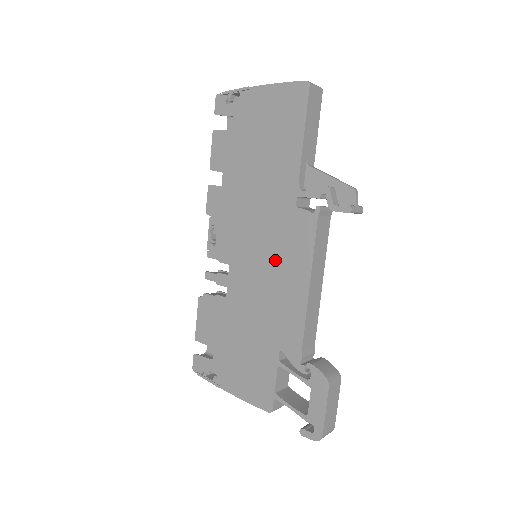
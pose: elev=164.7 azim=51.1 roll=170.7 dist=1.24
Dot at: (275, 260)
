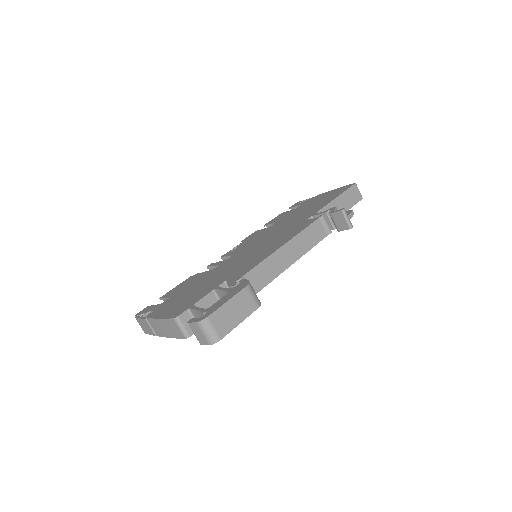
Dot at: (269, 243)
